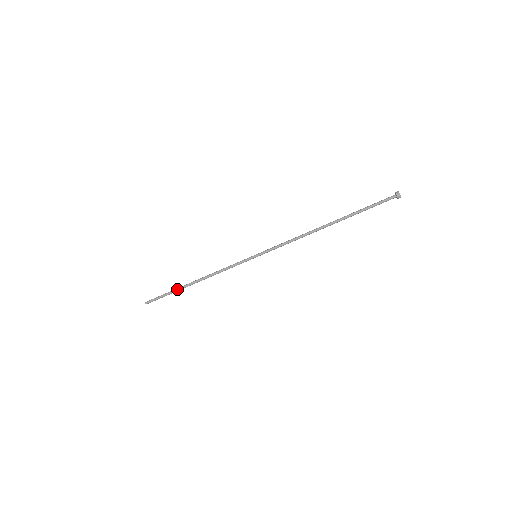
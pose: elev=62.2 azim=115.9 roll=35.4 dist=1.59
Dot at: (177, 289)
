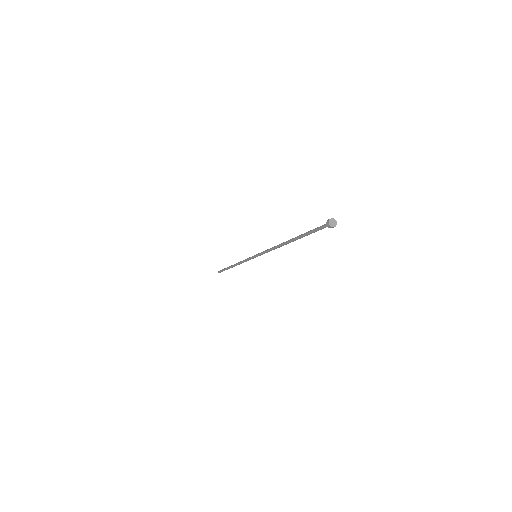
Dot at: occluded
